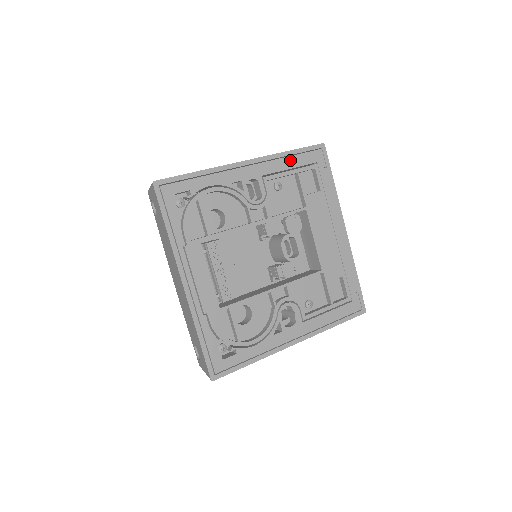
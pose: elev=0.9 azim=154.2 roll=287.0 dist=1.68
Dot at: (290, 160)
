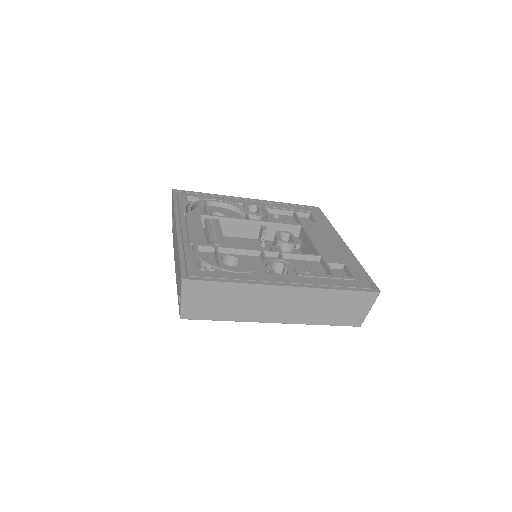
Dot at: (287, 206)
